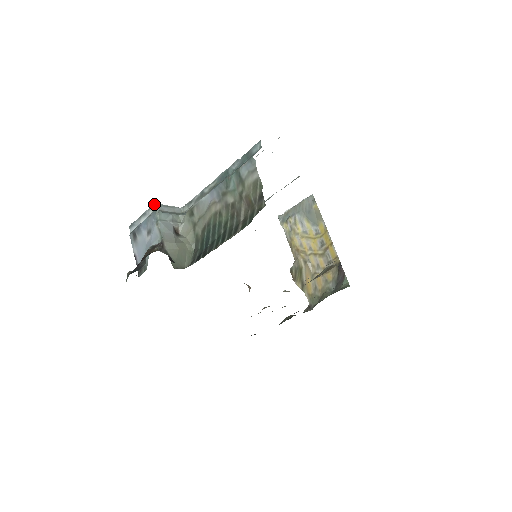
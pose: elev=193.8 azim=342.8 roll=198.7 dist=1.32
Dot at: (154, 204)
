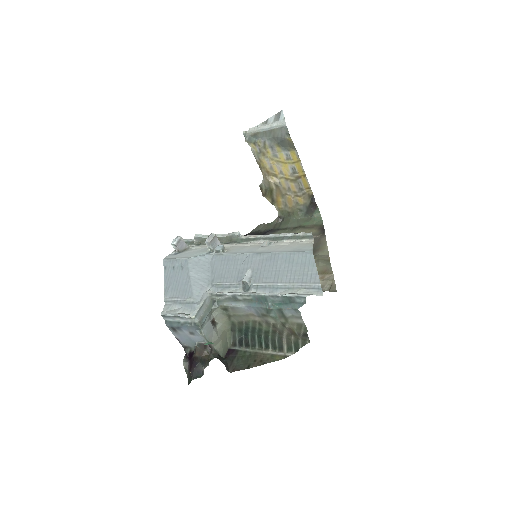
Dot at: (192, 317)
